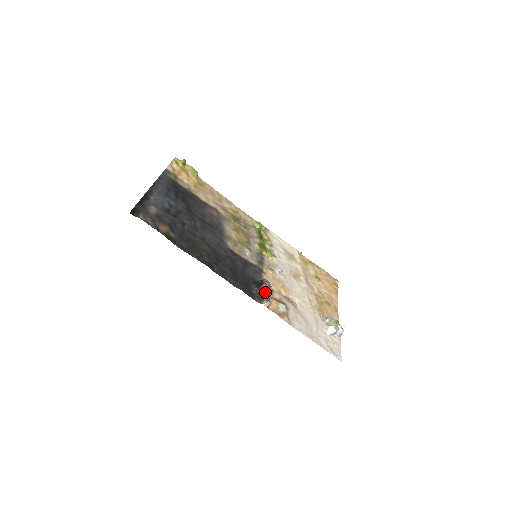
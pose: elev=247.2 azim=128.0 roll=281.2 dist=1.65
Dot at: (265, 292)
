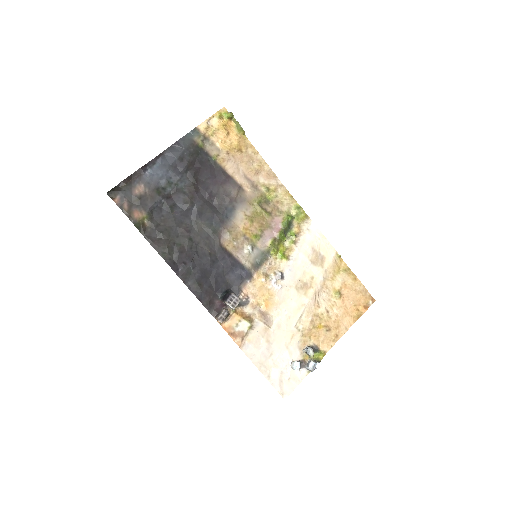
Dot at: (229, 306)
